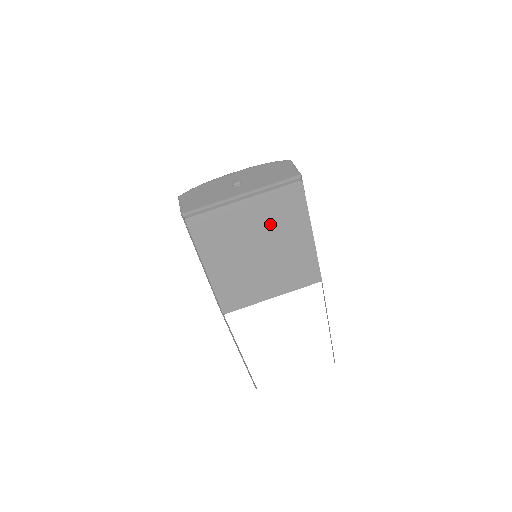
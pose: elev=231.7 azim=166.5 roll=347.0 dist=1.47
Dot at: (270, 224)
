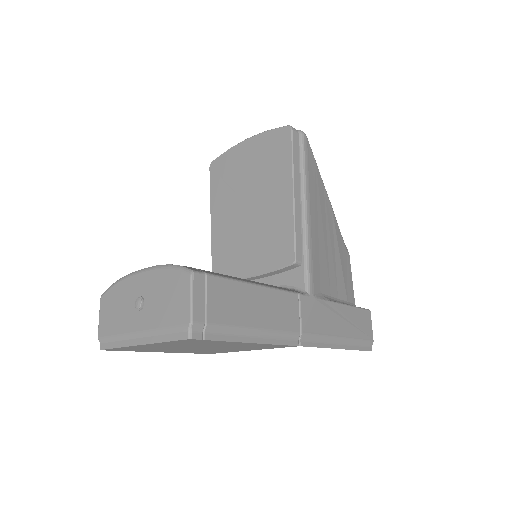
Dot at: (190, 345)
